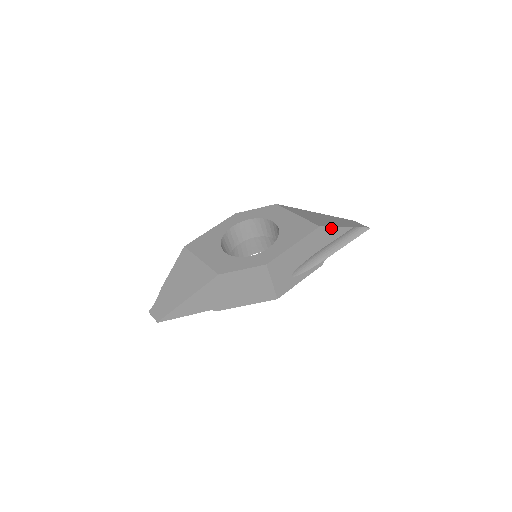
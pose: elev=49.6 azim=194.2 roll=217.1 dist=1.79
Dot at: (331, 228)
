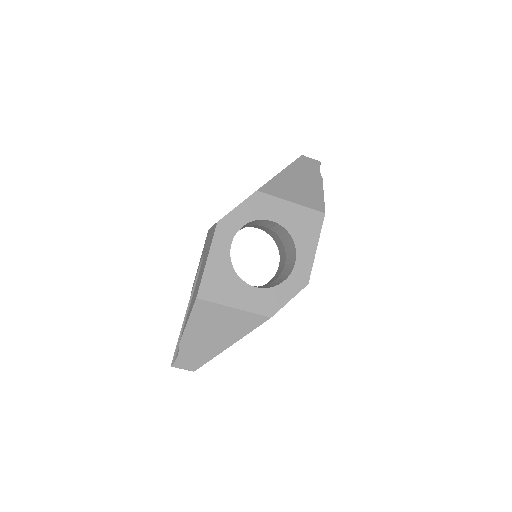
Dot at: (323, 202)
